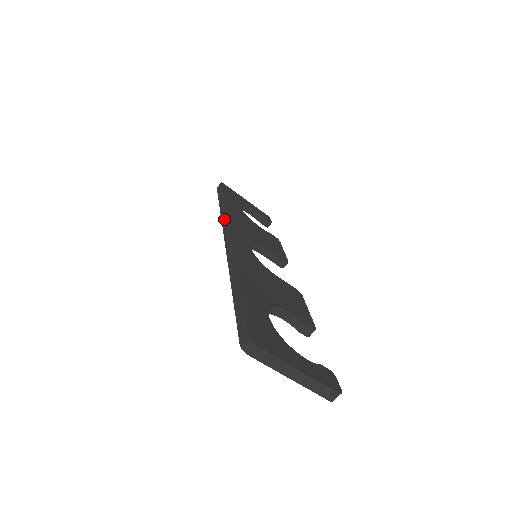
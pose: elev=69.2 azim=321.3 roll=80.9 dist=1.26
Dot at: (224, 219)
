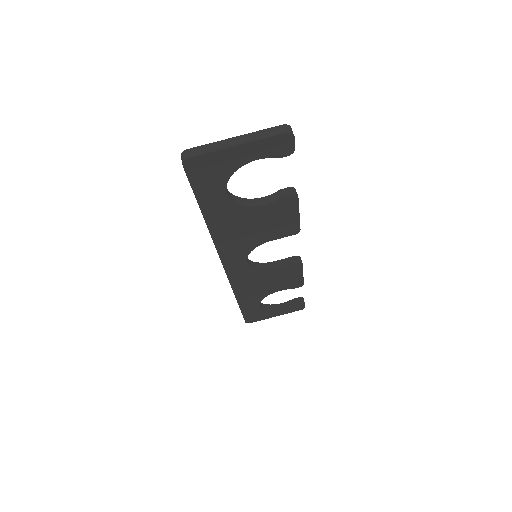
Dot at: occluded
